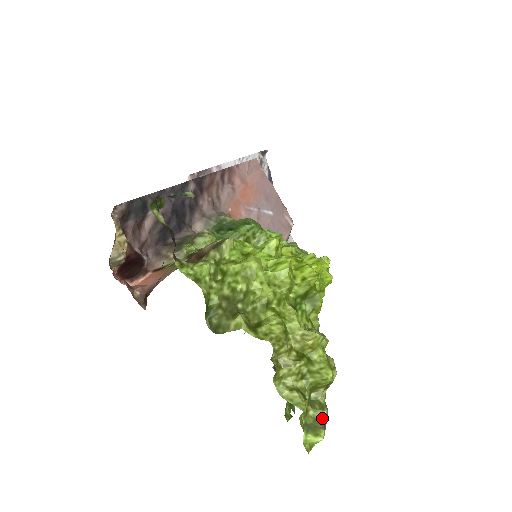
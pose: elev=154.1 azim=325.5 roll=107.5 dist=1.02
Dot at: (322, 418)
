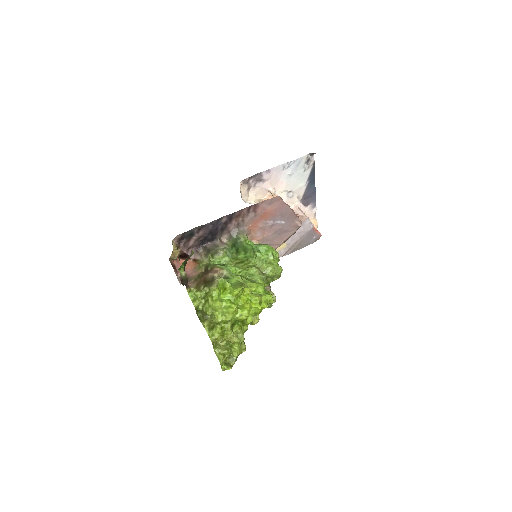
Dot at: (231, 364)
